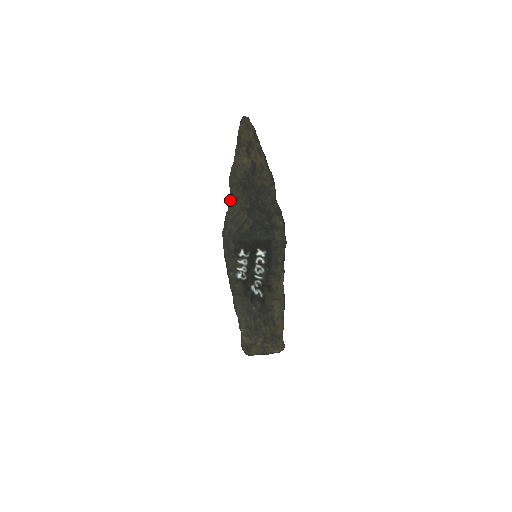
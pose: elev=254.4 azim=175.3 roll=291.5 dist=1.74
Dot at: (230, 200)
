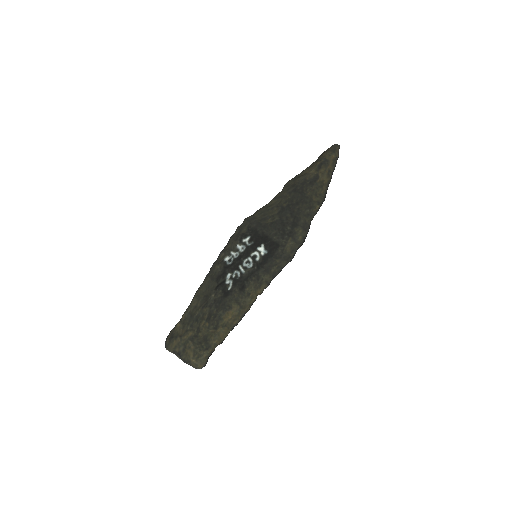
Dot at: (275, 196)
